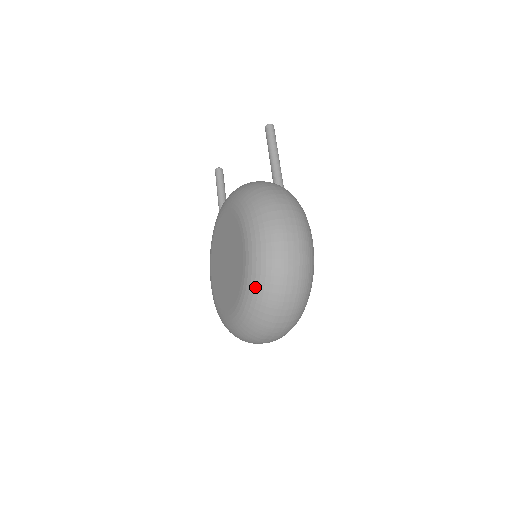
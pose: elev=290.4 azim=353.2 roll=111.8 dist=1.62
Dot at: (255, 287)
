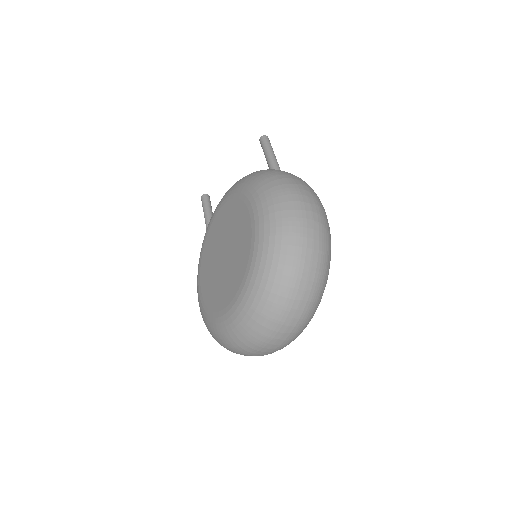
Dot at: (269, 252)
